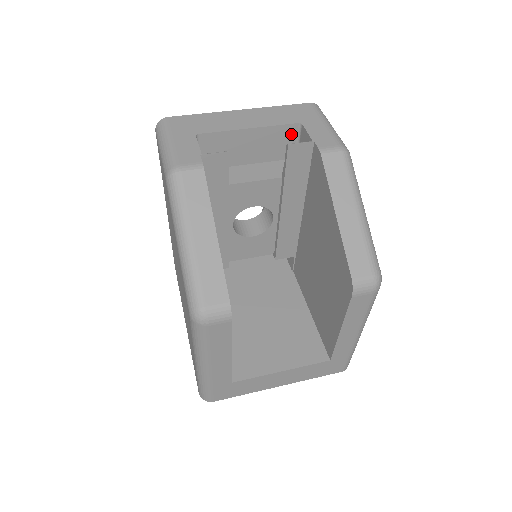
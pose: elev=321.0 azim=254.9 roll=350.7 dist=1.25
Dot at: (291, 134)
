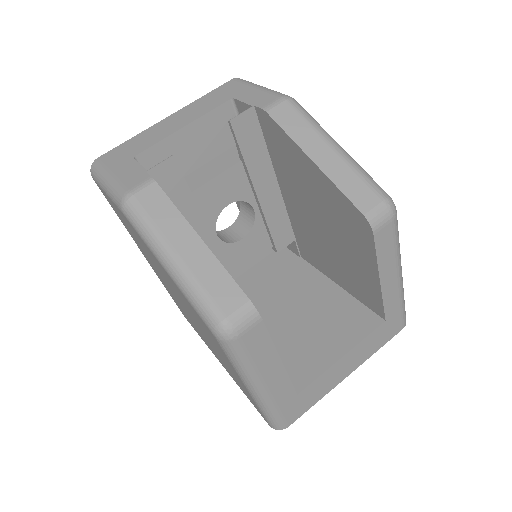
Dot at: (228, 115)
